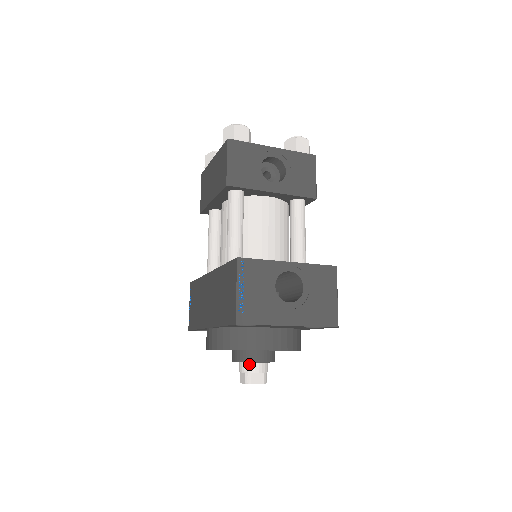
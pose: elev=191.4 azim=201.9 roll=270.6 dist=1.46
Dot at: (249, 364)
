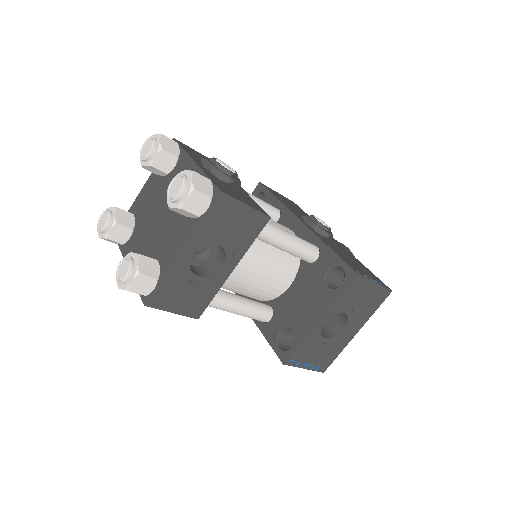
Dot at: occluded
